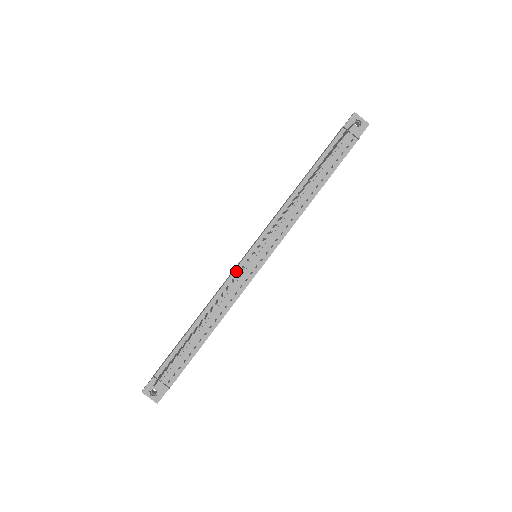
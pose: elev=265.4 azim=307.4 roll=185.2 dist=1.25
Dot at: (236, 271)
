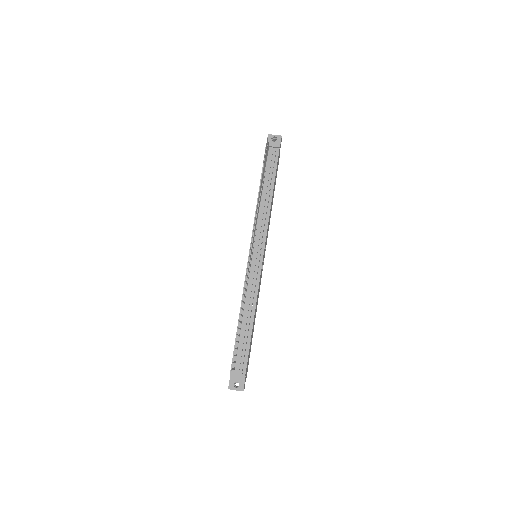
Dot at: (247, 271)
